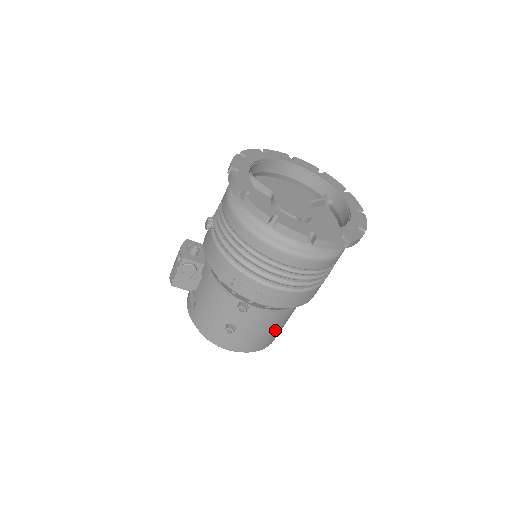
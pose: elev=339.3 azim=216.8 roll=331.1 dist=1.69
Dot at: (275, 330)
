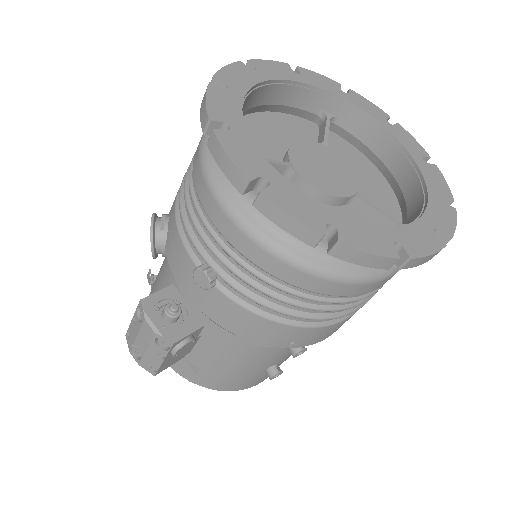
Dot at: occluded
